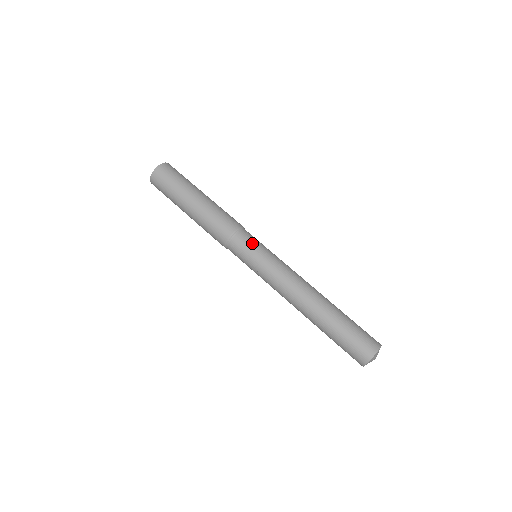
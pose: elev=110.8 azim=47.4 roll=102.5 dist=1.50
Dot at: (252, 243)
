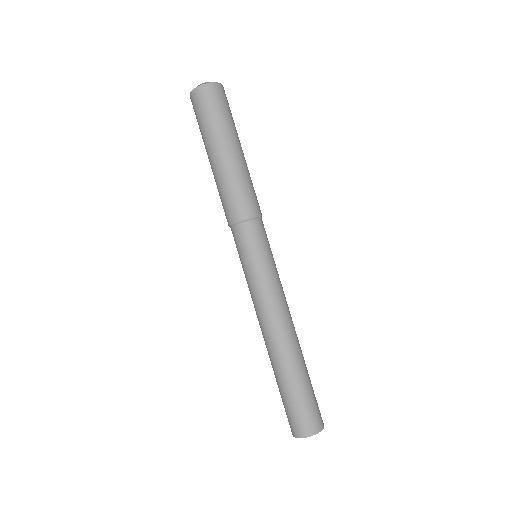
Dot at: (260, 243)
